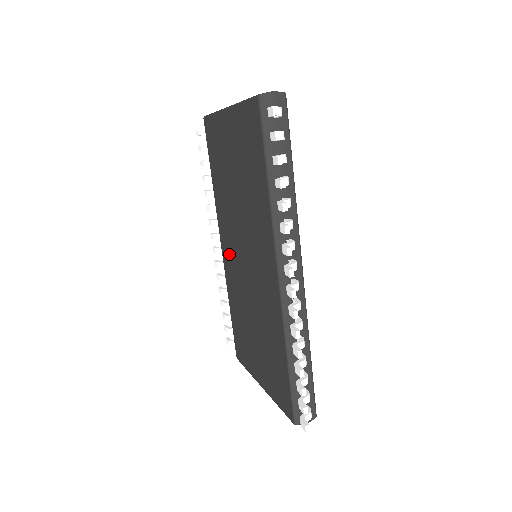
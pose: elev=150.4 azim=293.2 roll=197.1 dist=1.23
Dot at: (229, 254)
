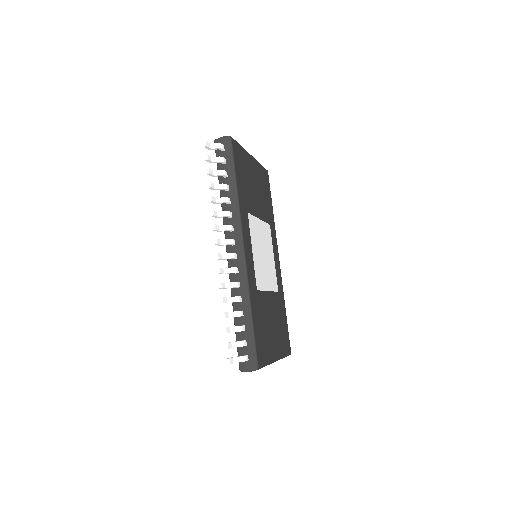
Dot at: occluded
